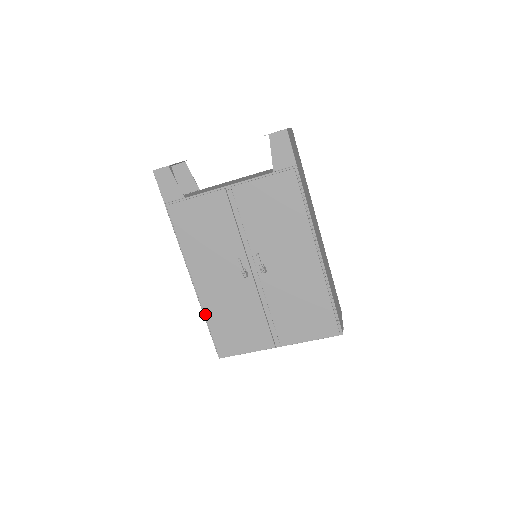
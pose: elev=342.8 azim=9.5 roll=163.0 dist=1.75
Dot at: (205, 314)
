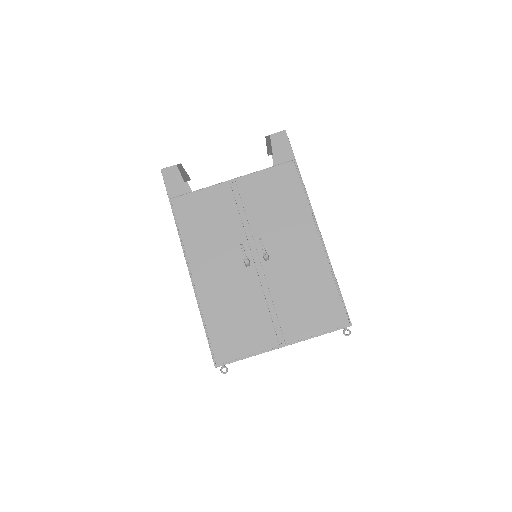
Dot at: (202, 311)
